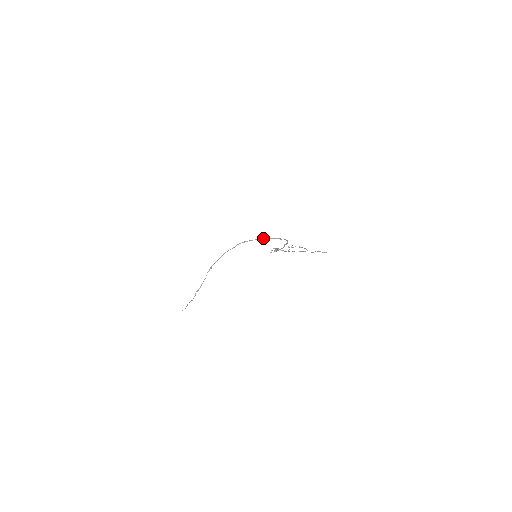
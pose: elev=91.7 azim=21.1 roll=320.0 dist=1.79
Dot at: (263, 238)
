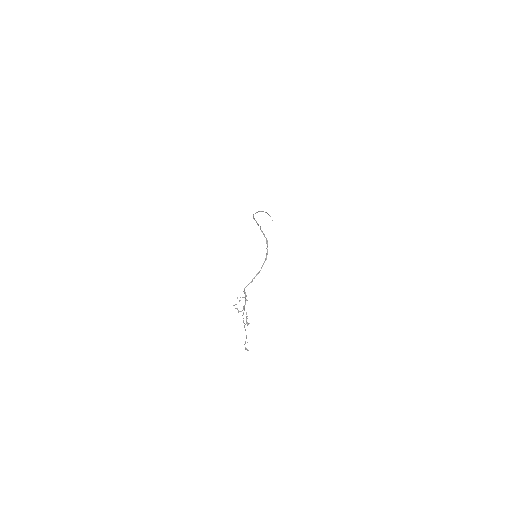
Dot at: occluded
